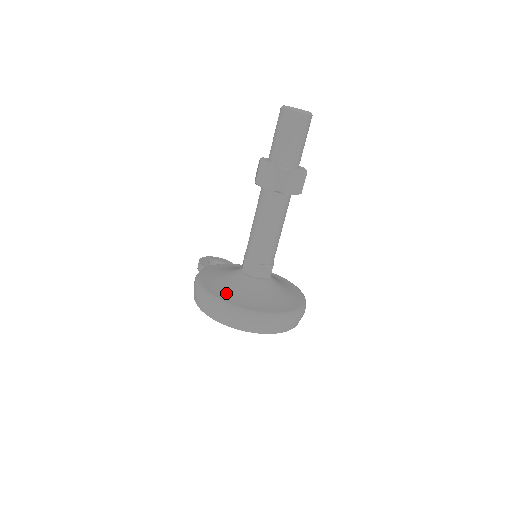
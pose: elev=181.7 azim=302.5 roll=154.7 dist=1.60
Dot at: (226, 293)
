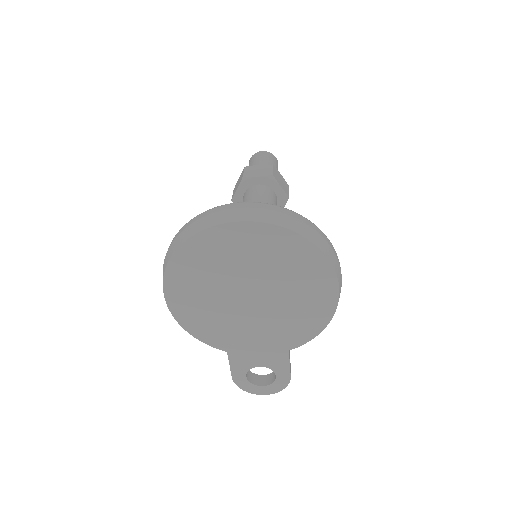
Dot at: occluded
